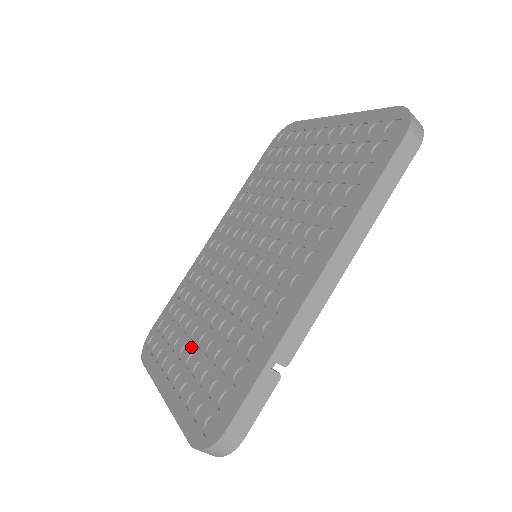
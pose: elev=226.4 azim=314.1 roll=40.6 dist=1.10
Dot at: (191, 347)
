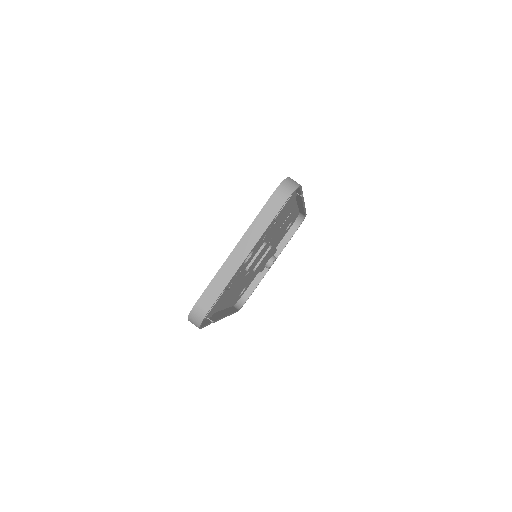
Dot at: occluded
